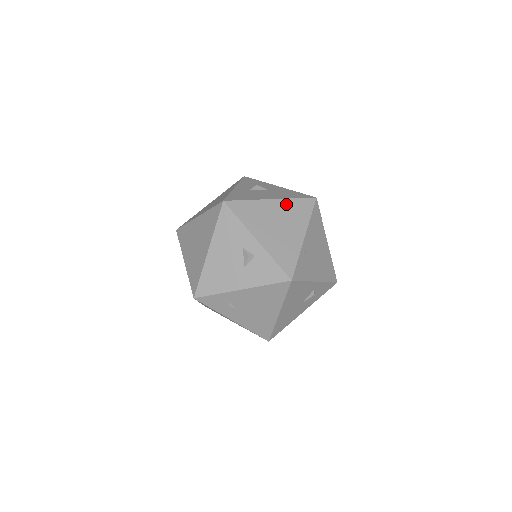
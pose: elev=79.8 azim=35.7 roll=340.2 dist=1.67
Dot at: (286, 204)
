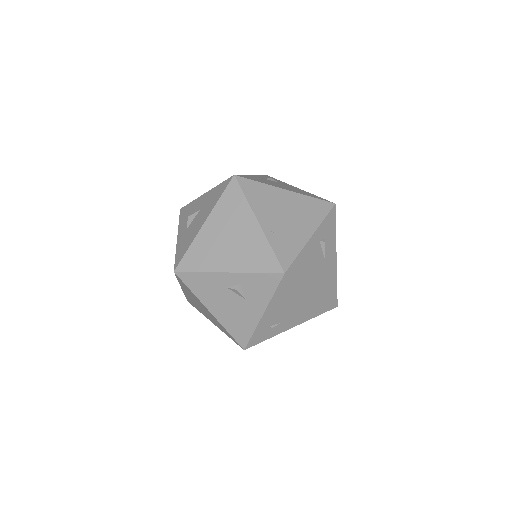
Dot at: (218, 213)
